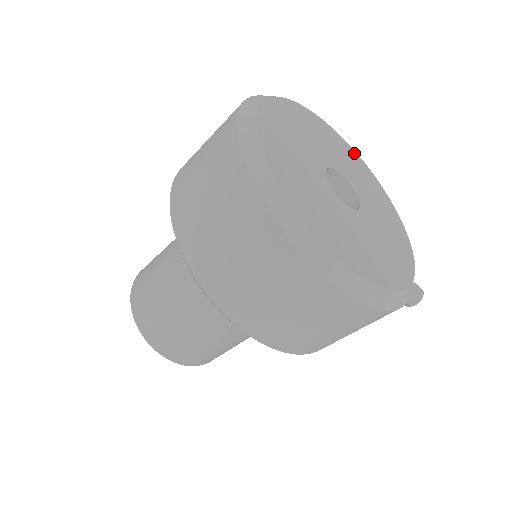
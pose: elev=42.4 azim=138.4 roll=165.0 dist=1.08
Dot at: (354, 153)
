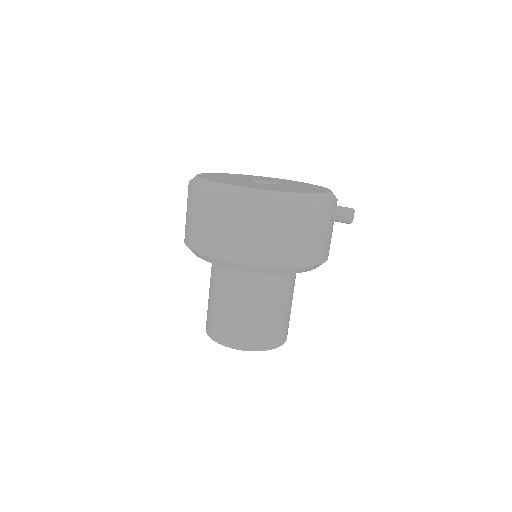
Dot at: occluded
